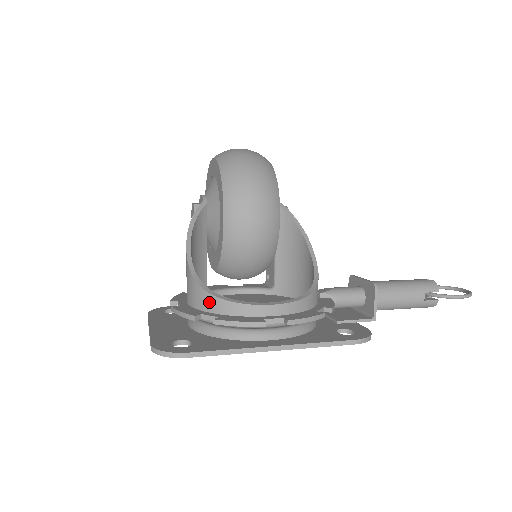
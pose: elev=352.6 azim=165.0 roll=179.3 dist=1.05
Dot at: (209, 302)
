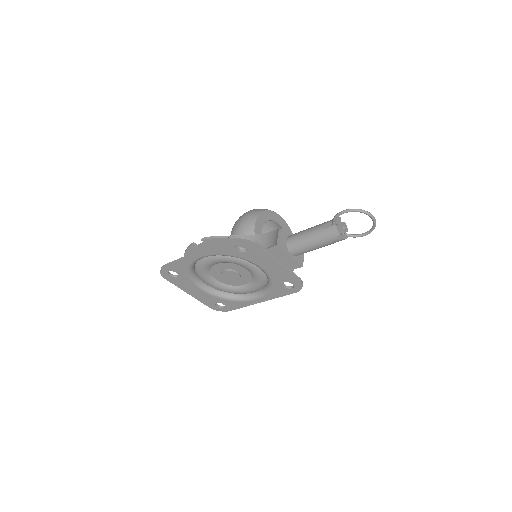
Dot at: occluded
